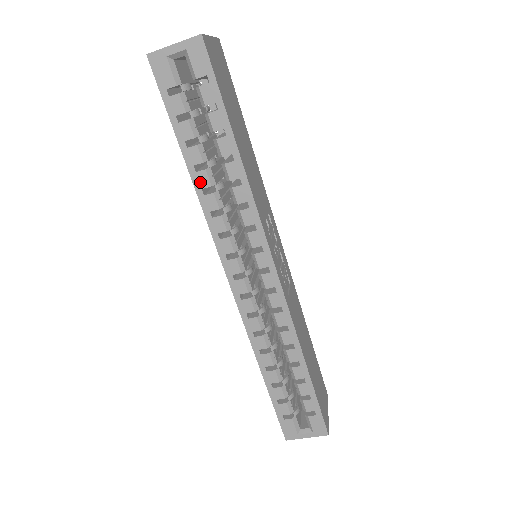
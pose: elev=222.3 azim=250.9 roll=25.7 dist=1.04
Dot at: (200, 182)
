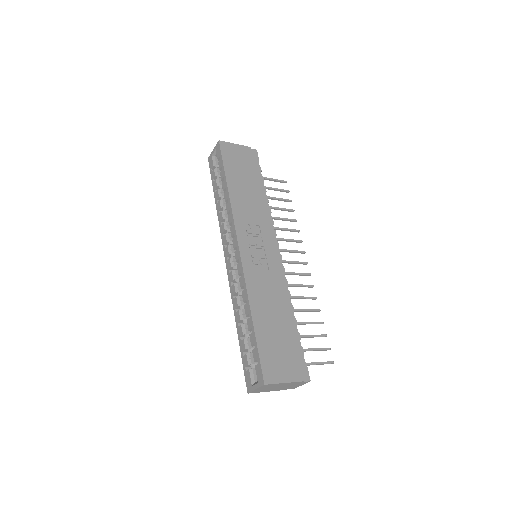
Dot at: (218, 208)
